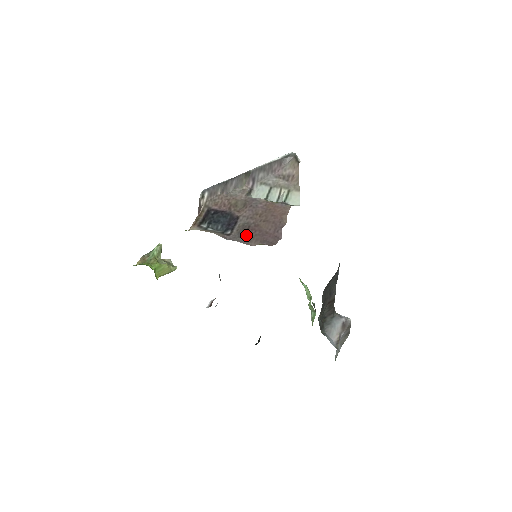
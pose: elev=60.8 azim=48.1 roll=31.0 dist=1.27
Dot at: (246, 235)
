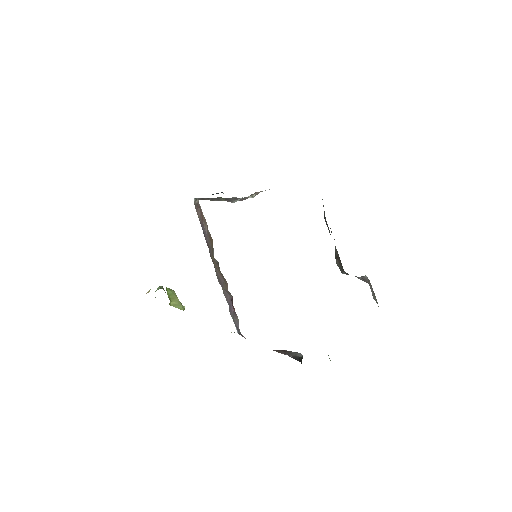
Dot at: occluded
